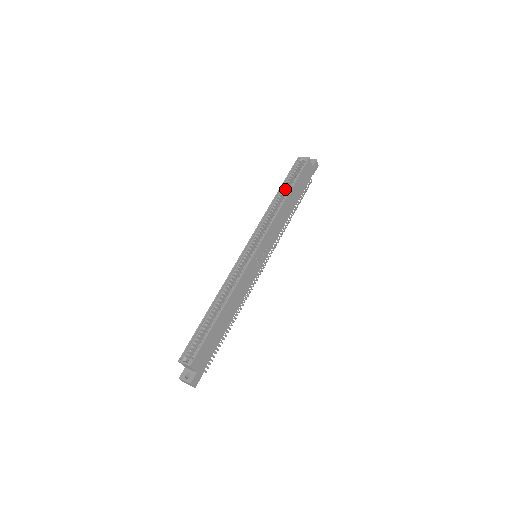
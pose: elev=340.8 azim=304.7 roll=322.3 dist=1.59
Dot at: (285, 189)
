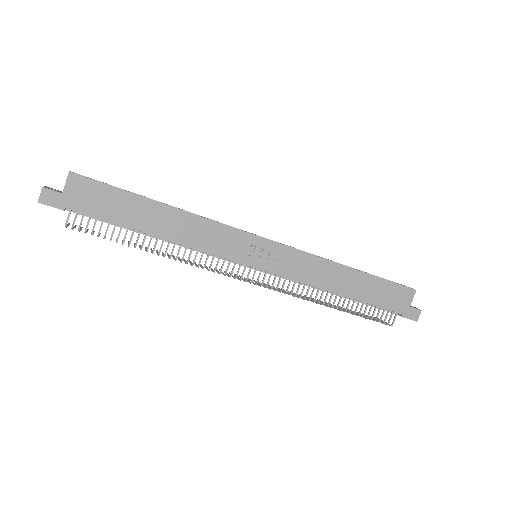
Dot at: occluded
